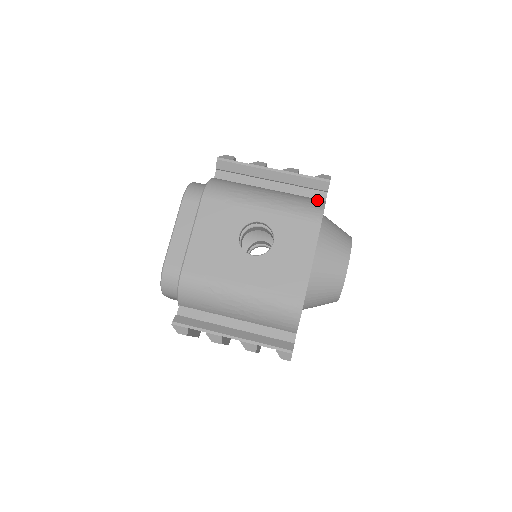
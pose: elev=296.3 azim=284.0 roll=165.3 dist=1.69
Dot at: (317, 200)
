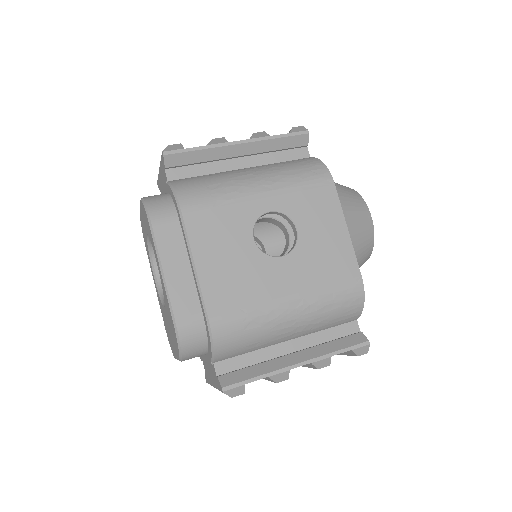
Dot at: (307, 159)
